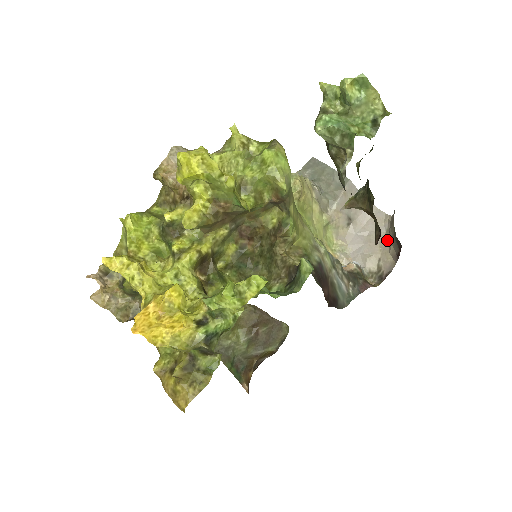
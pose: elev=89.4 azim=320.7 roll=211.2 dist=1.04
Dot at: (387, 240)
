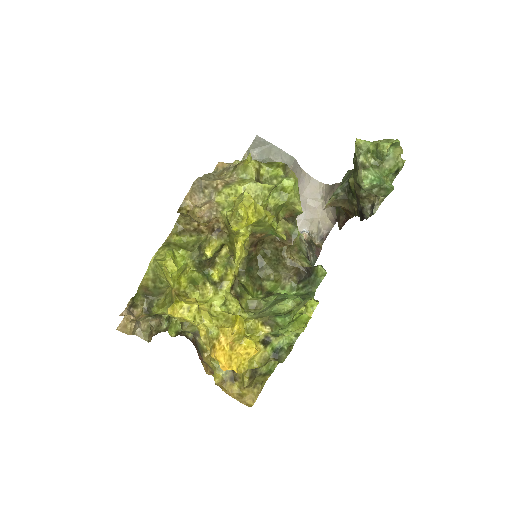
Dot at: (324, 206)
